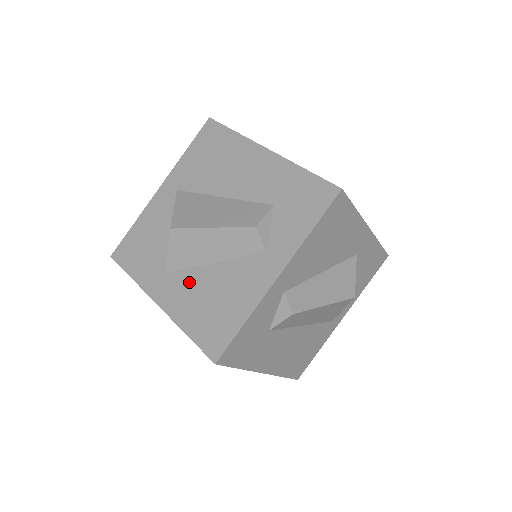
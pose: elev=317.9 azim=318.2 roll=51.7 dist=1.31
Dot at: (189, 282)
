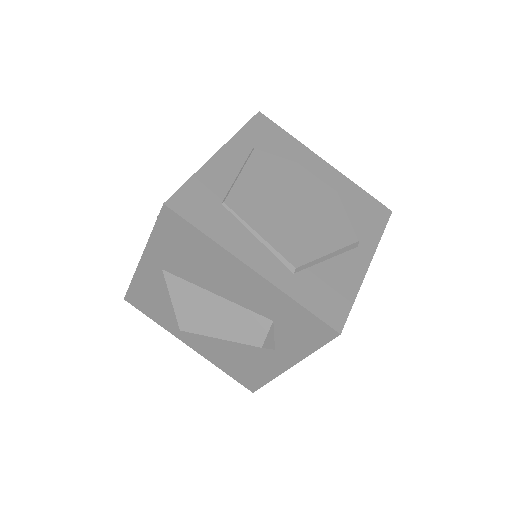
Dot at: (211, 344)
